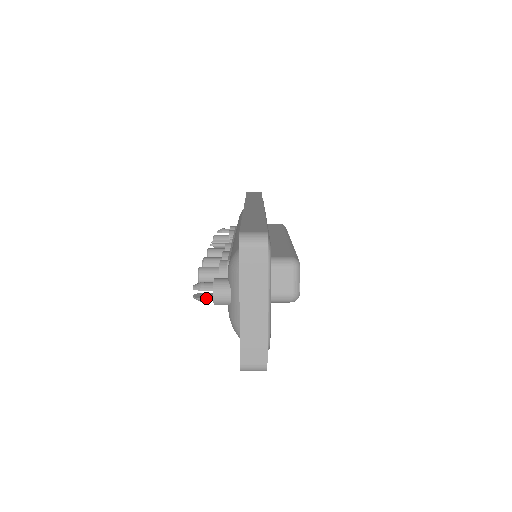
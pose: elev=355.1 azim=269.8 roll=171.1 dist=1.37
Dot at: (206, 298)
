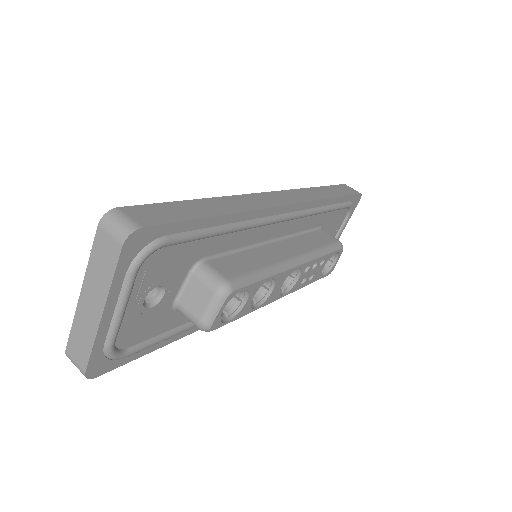
Dot at: occluded
